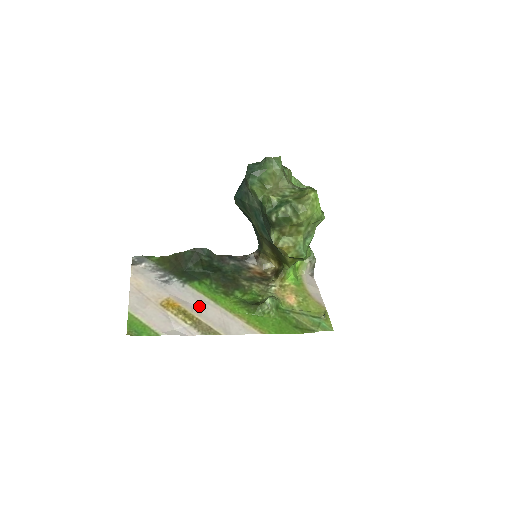
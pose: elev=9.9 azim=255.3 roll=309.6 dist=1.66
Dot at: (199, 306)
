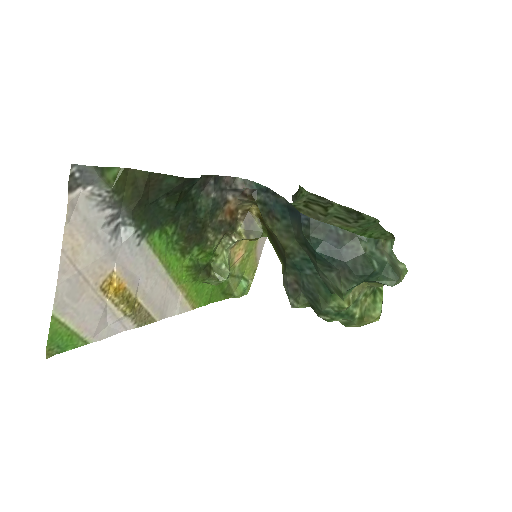
Dot at: (147, 281)
